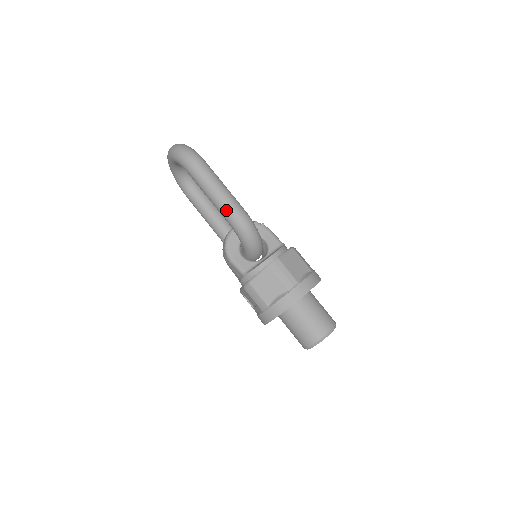
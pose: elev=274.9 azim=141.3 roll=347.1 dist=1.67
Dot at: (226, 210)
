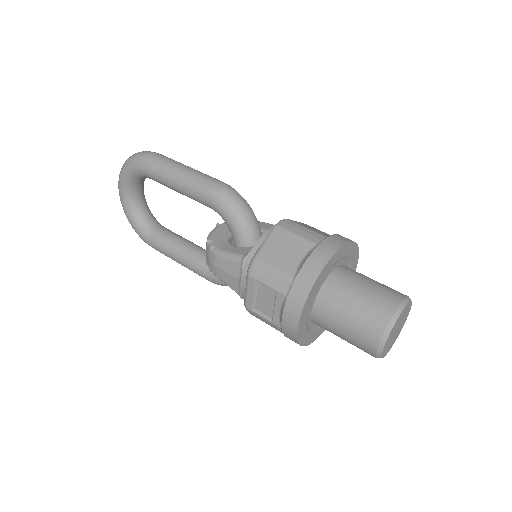
Dot at: (199, 182)
